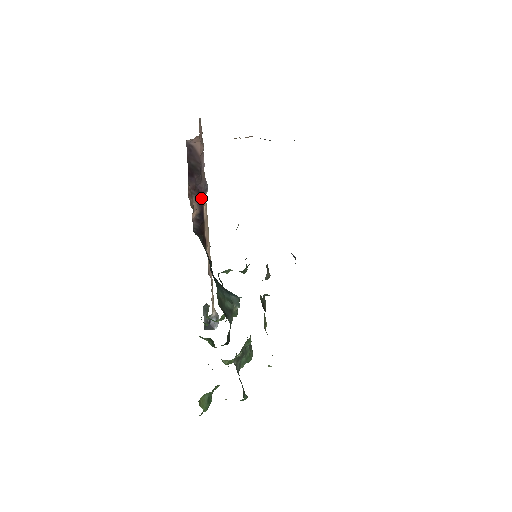
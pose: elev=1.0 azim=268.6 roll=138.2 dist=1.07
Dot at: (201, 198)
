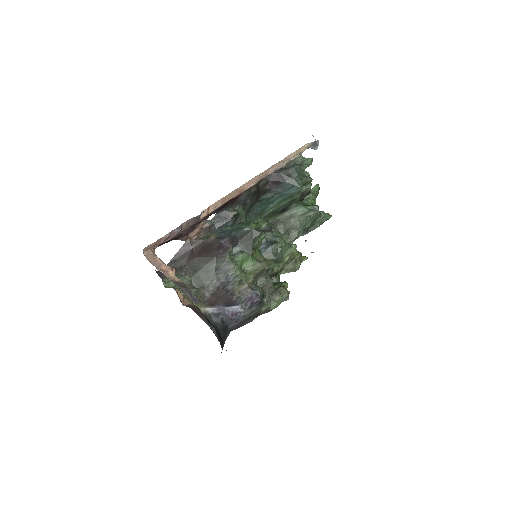
Dot at: (200, 222)
